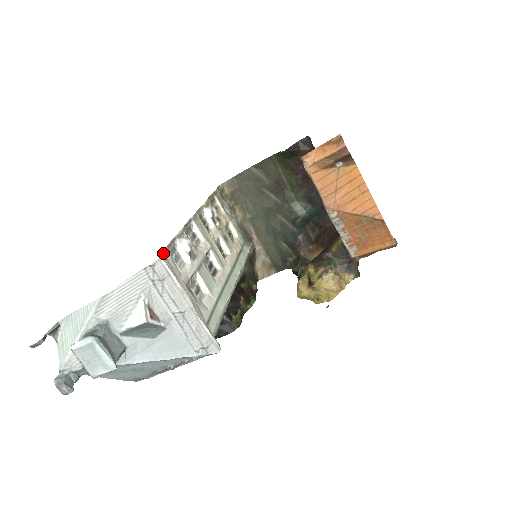
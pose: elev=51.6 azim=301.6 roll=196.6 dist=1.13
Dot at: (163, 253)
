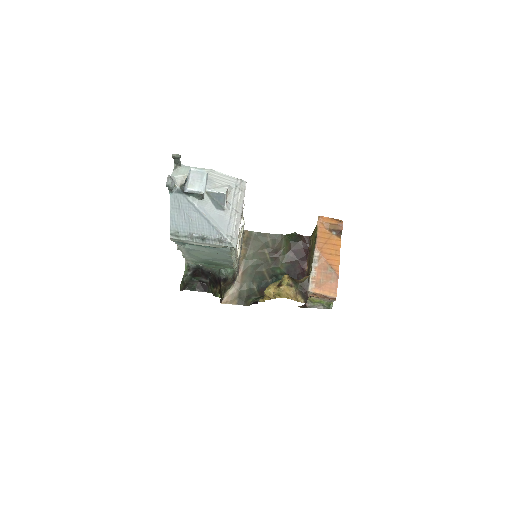
Dot at: occluded
